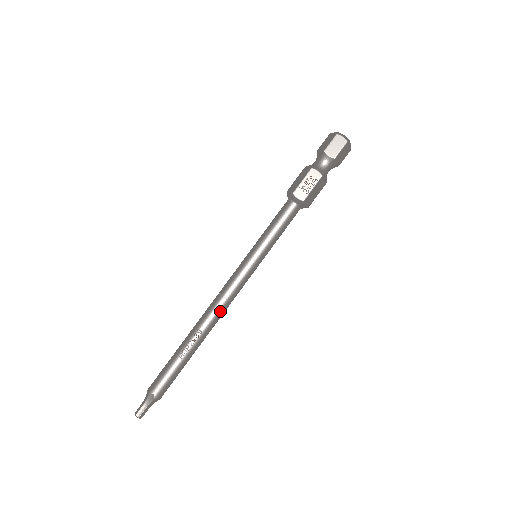
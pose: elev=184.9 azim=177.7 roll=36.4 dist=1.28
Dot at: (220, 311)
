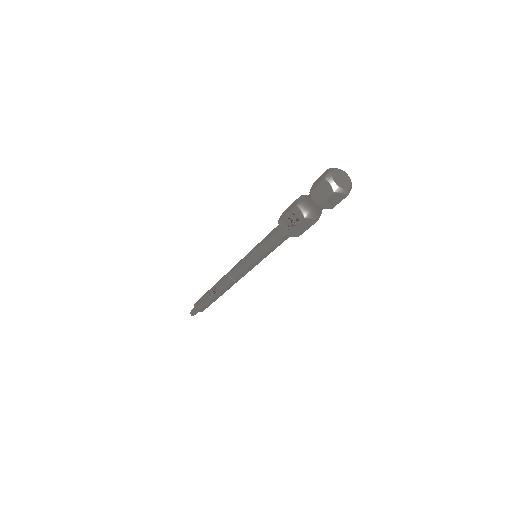
Dot at: (228, 284)
